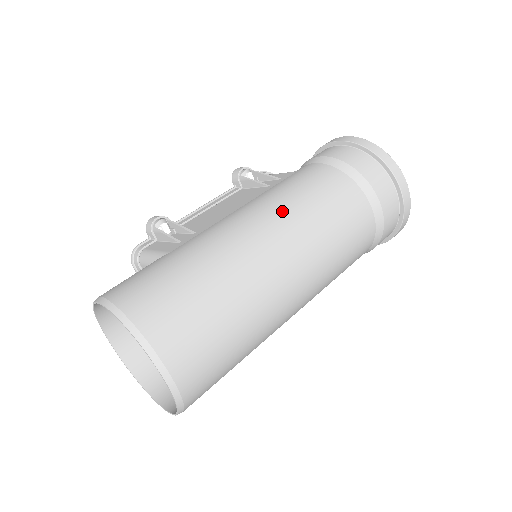
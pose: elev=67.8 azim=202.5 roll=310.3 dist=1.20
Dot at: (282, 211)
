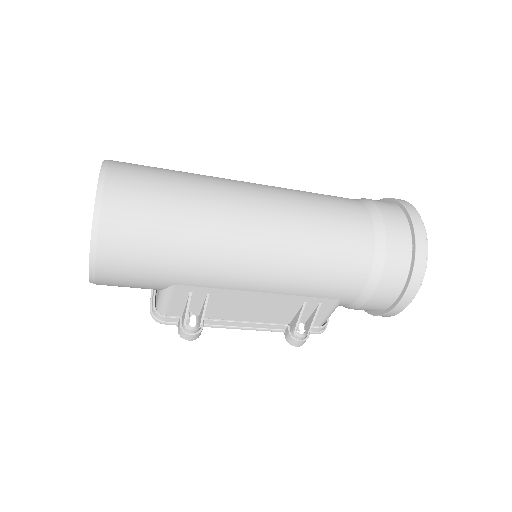
Dot at: occluded
